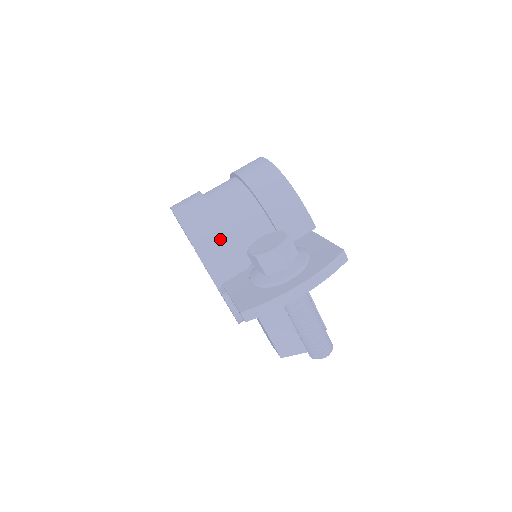
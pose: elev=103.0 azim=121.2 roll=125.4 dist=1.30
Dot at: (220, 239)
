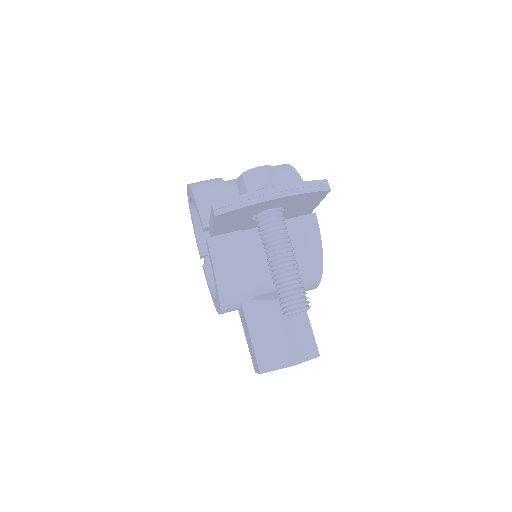
Dot at: (219, 192)
